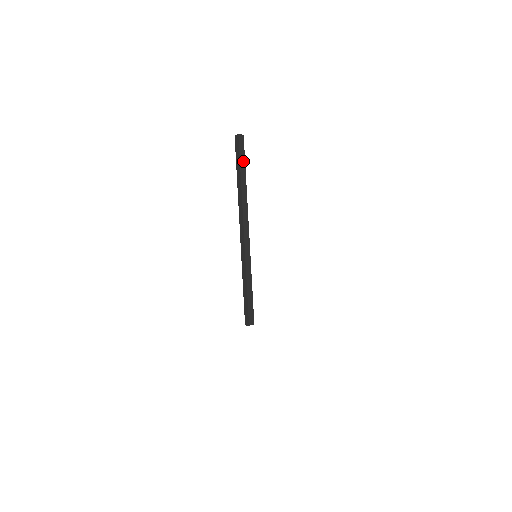
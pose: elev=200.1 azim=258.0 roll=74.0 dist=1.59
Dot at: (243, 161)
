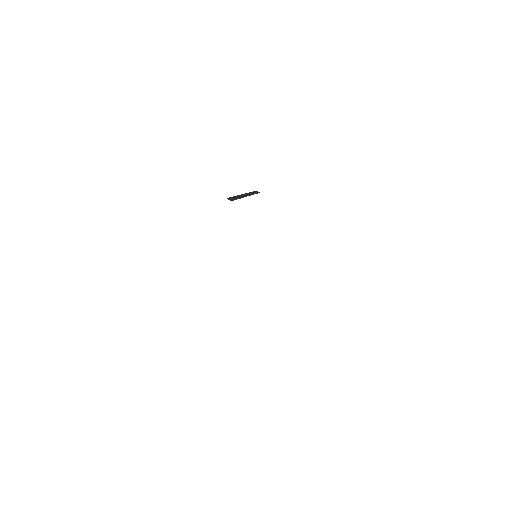
Dot at: (256, 193)
